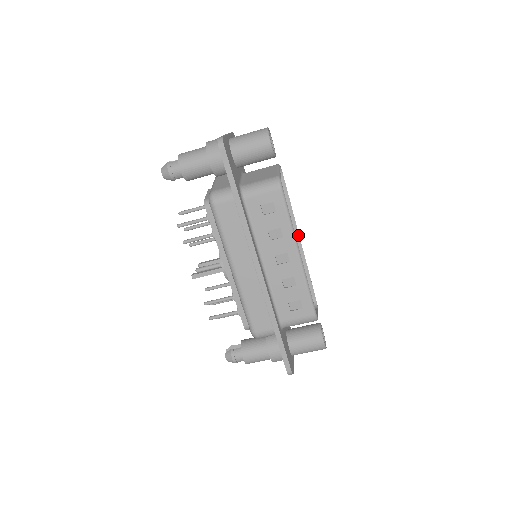
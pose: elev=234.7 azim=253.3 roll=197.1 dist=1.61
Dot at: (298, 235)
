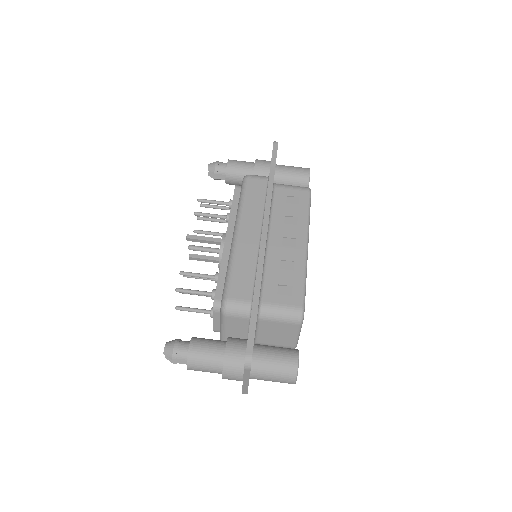
Dot at: occluded
